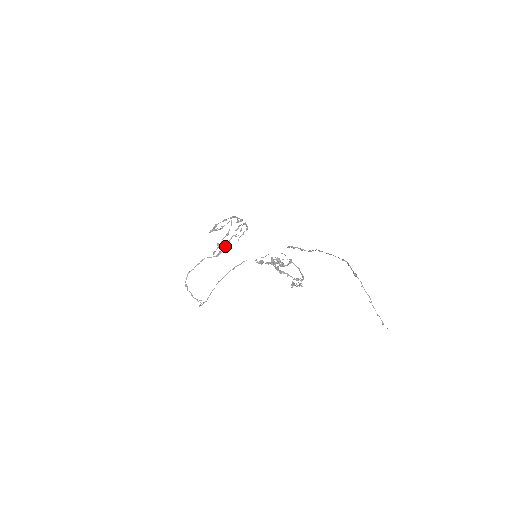
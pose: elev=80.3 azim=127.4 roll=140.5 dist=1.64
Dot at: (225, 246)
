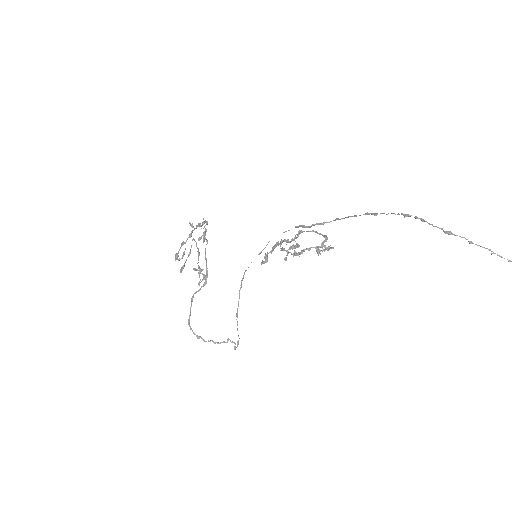
Dot at: occluded
